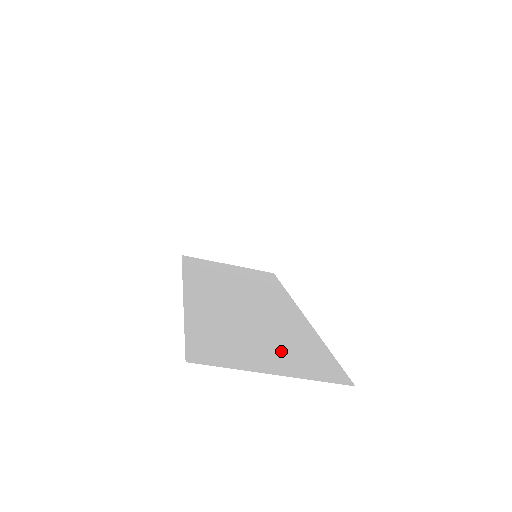
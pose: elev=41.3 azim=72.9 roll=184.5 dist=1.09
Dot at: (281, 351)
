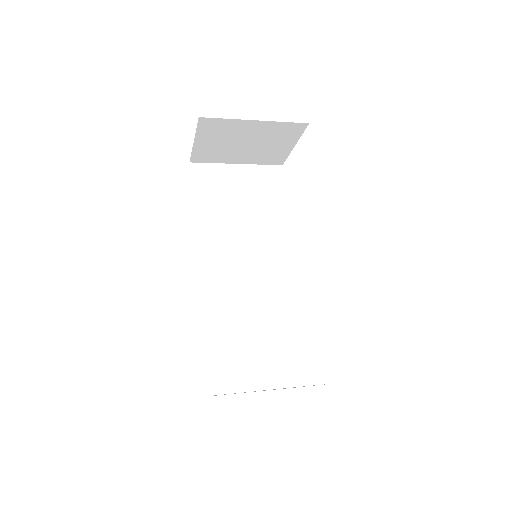
Dot at: (267, 354)
